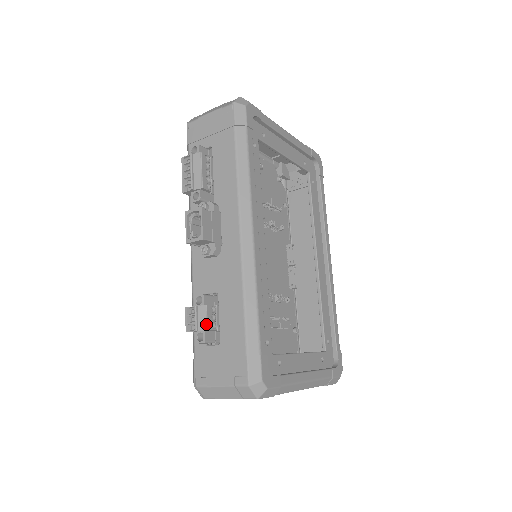
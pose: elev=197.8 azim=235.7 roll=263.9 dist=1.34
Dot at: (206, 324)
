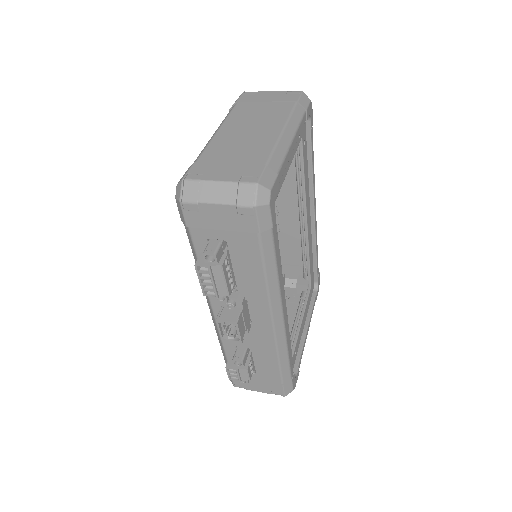
Dot at: (248, 378)
